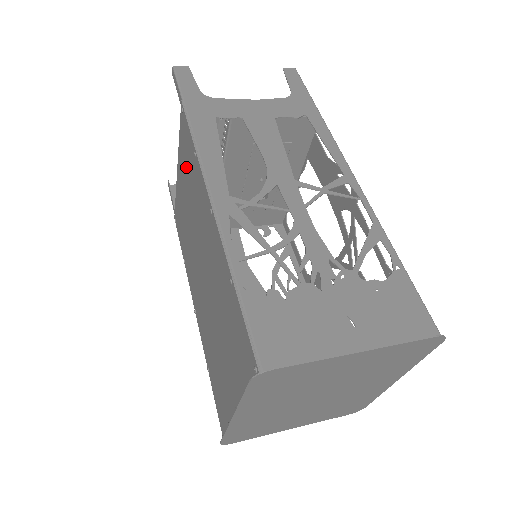
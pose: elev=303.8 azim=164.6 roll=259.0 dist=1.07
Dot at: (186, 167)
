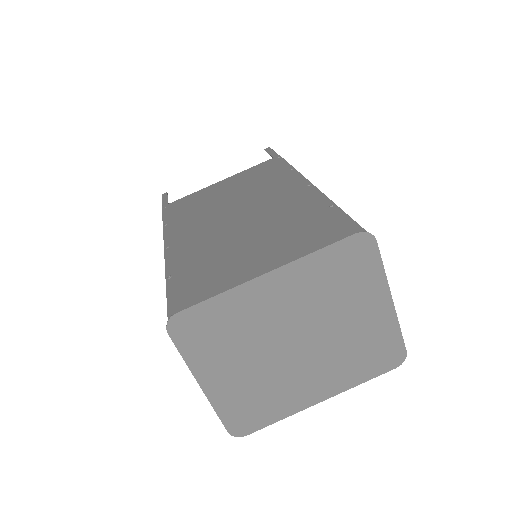
Dot at: (254, 177)
